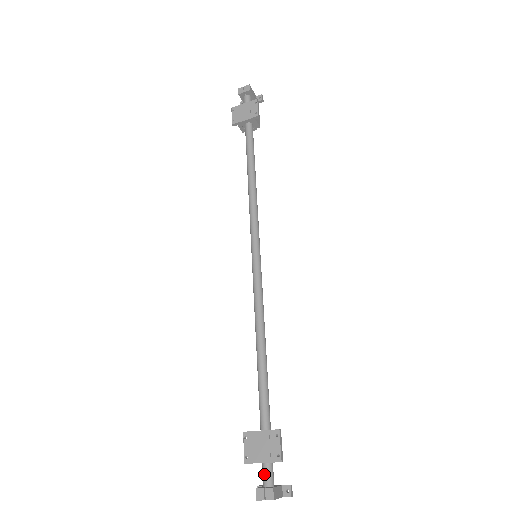
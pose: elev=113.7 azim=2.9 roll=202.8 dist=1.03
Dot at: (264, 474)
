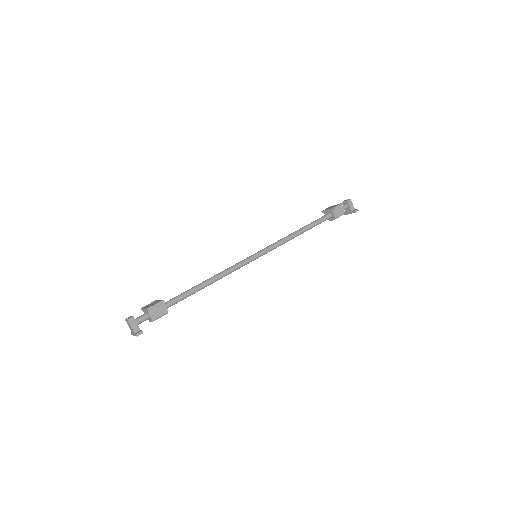
Dot at: (140, 316)
